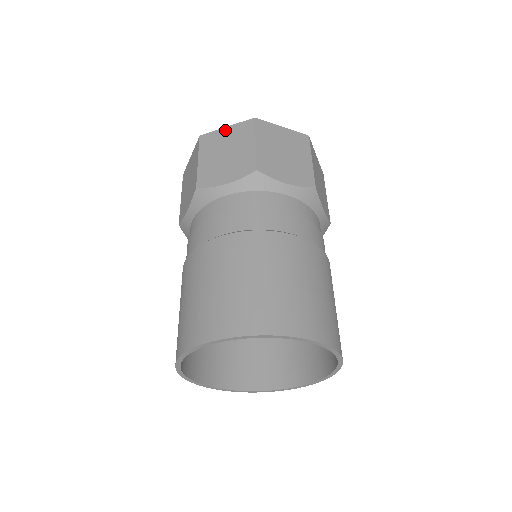
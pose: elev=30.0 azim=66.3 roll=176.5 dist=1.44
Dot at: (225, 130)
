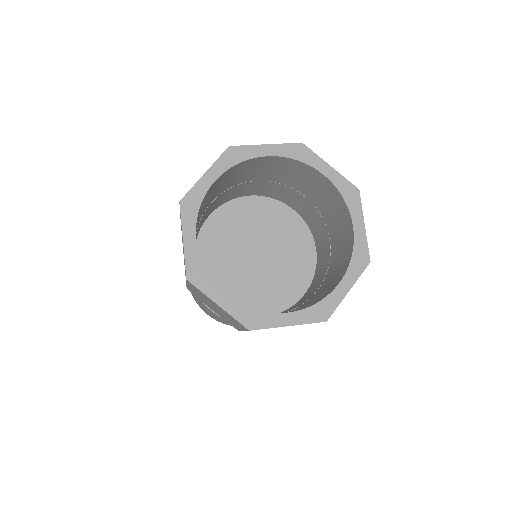
Dot at: (216, 305)
